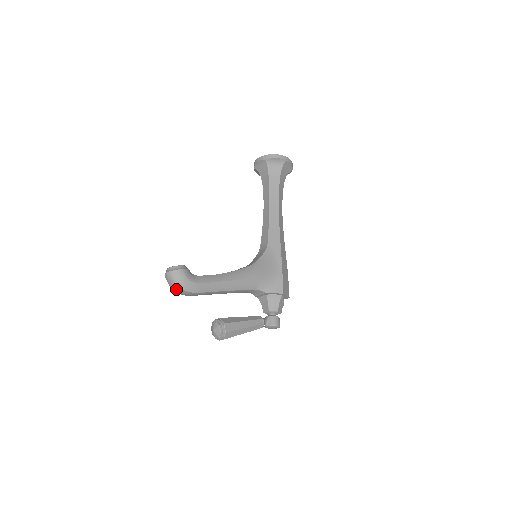
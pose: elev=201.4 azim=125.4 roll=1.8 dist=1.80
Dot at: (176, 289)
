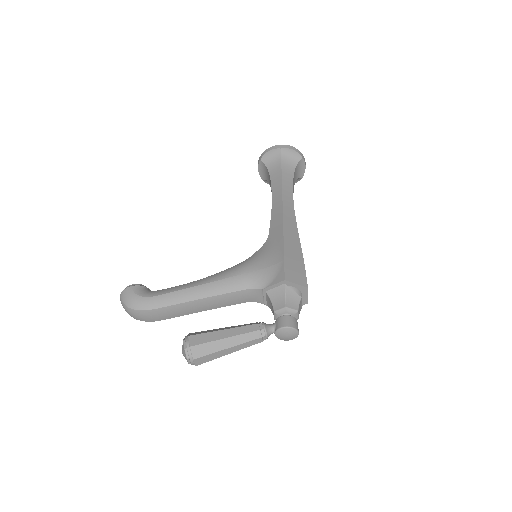
Dot at: (131, 313)
